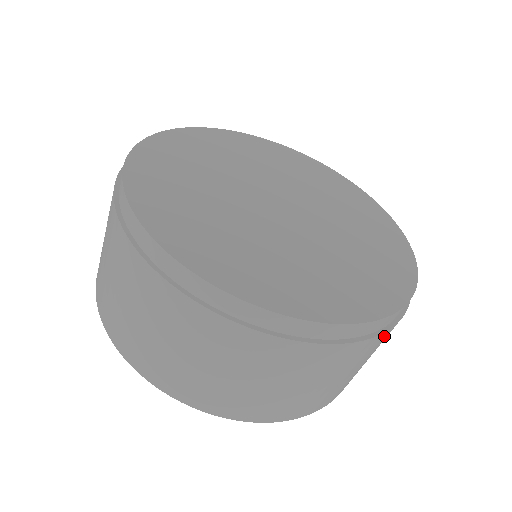
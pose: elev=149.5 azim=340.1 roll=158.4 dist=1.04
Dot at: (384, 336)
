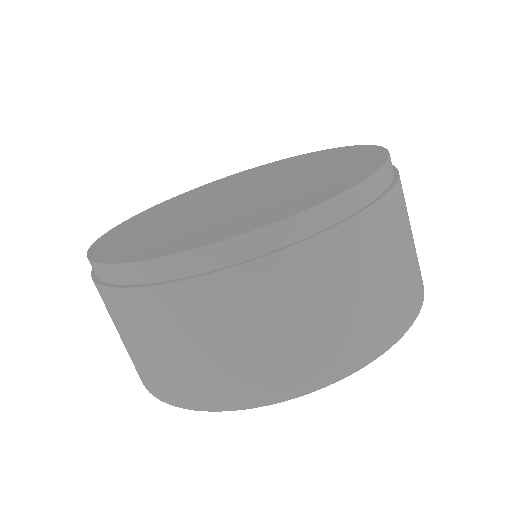
Dot at: (292, 261)
